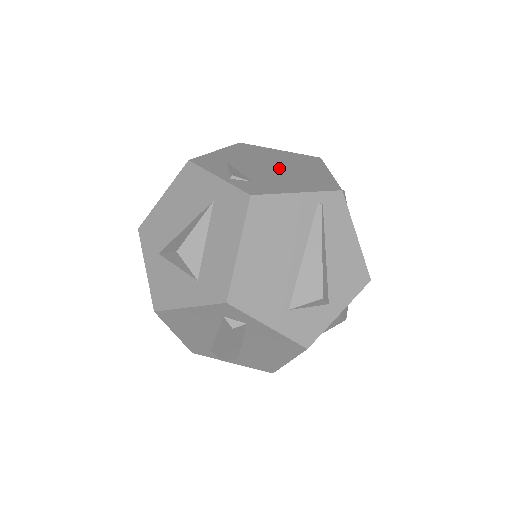
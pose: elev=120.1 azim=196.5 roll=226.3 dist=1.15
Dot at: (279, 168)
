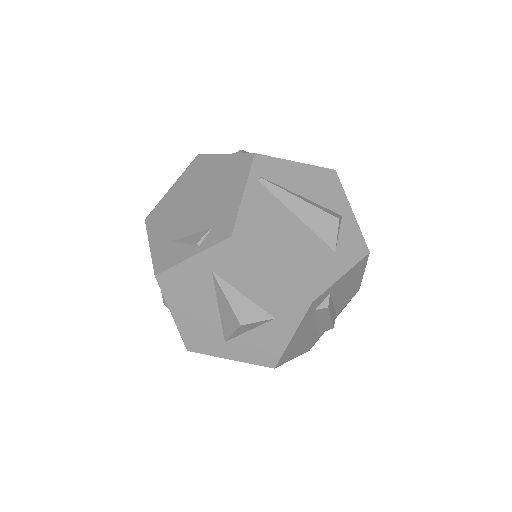
Dot at: (200, 197)
